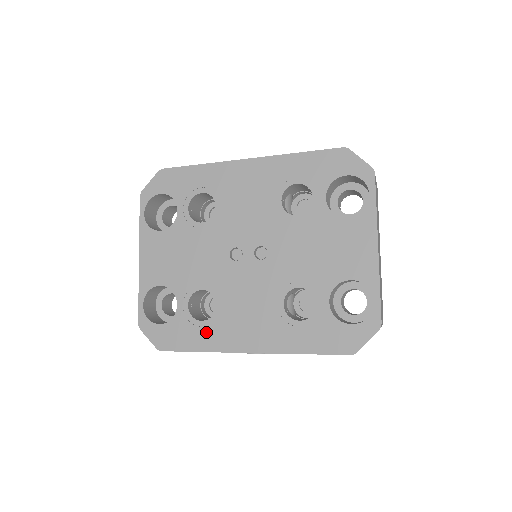
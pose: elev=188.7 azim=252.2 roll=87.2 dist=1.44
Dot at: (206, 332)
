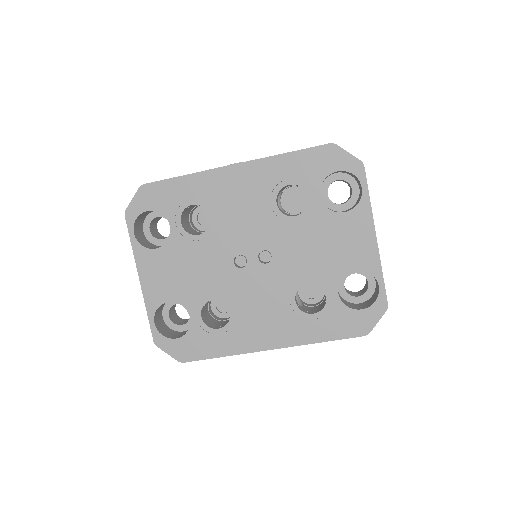
Dot at: (225, 338)
